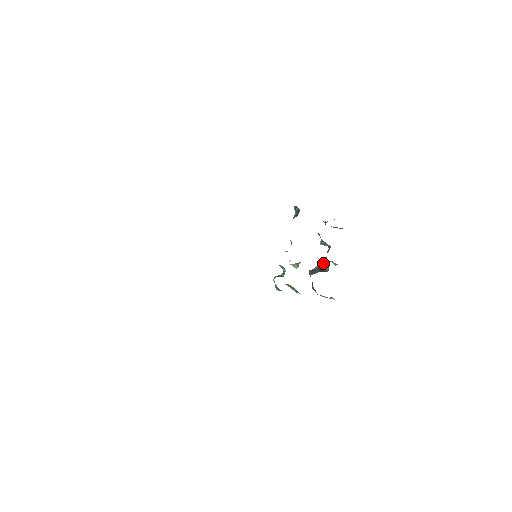
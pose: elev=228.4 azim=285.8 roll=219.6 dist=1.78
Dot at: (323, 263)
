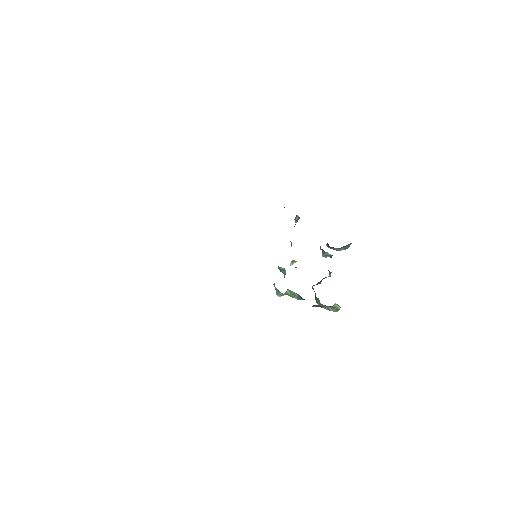
Dot at: (326, 277)
